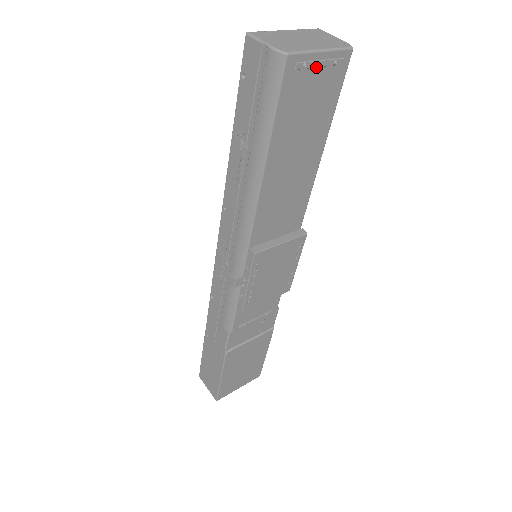
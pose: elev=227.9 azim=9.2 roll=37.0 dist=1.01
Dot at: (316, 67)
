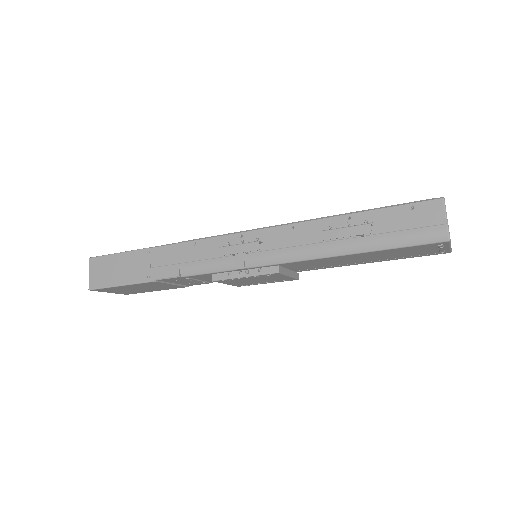
Dot at: (439, 249)
